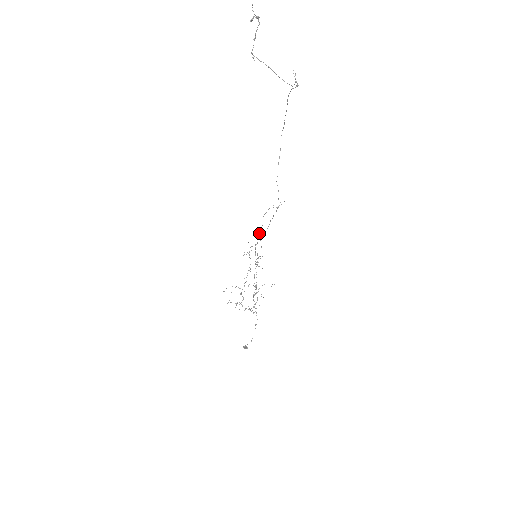
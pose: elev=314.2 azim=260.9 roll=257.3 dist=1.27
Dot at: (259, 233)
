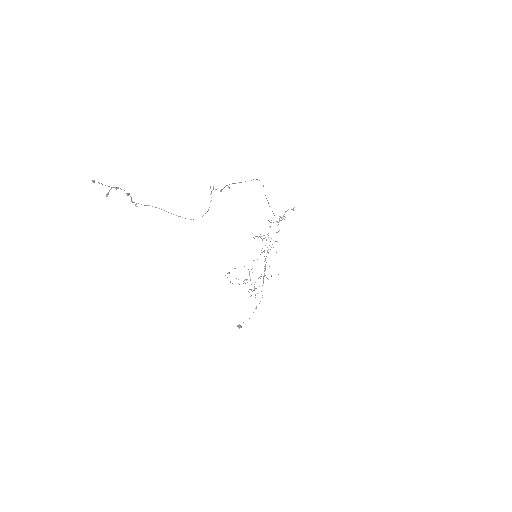
Dot at: (270, 226)
